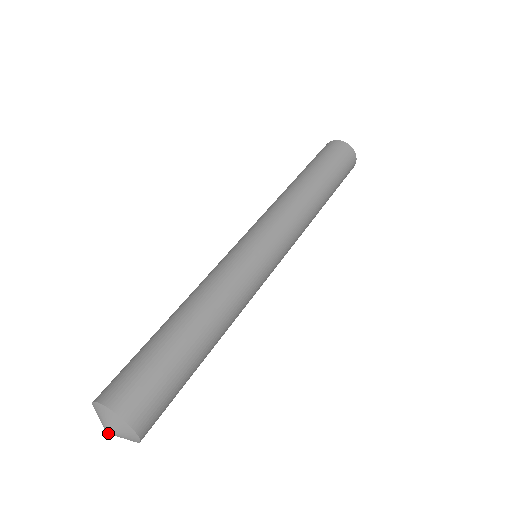
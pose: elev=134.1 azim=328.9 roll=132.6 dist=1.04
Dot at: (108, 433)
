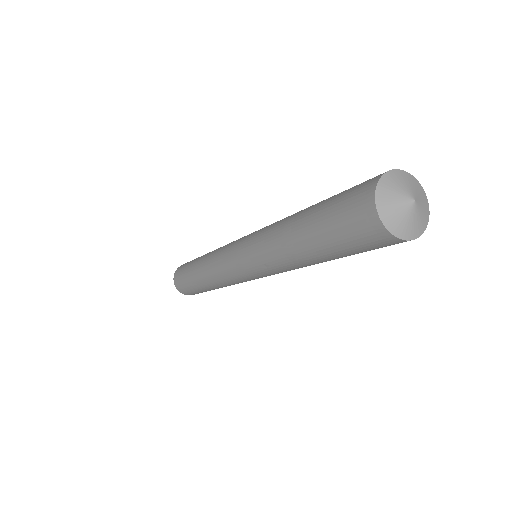
Dot at: (414, 199)
